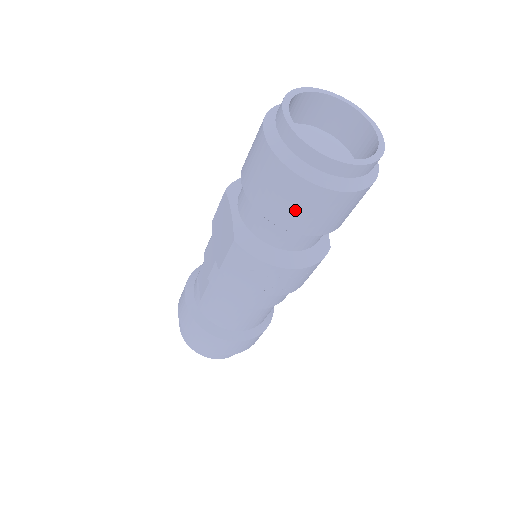
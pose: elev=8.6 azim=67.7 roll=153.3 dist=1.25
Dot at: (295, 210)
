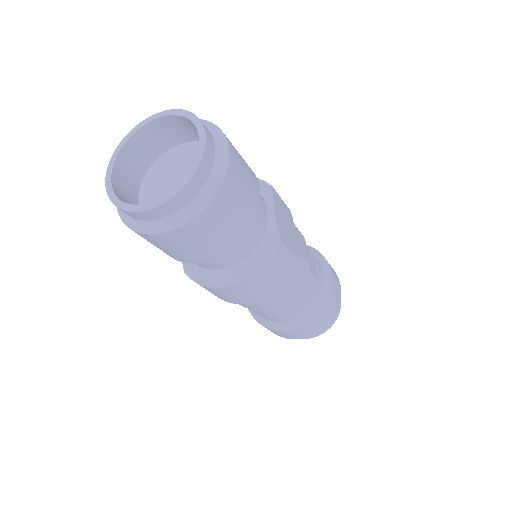
Dot at: (170, 251)
